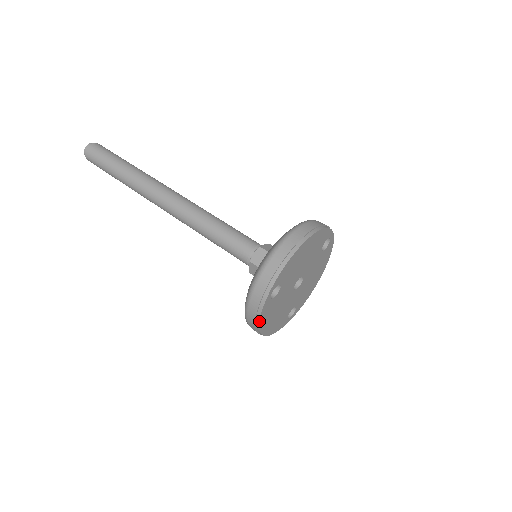
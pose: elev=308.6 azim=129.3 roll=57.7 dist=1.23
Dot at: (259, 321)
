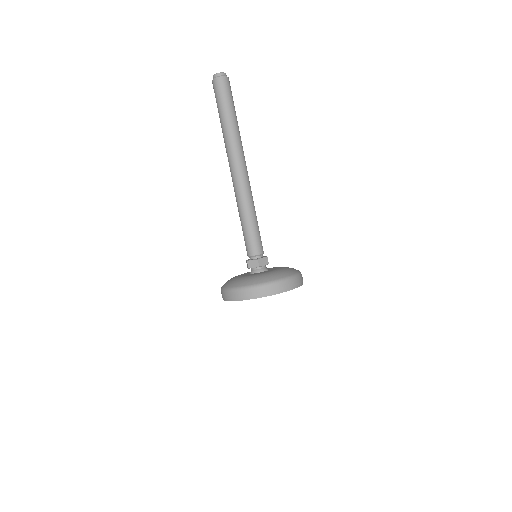
Dot at: occluded
